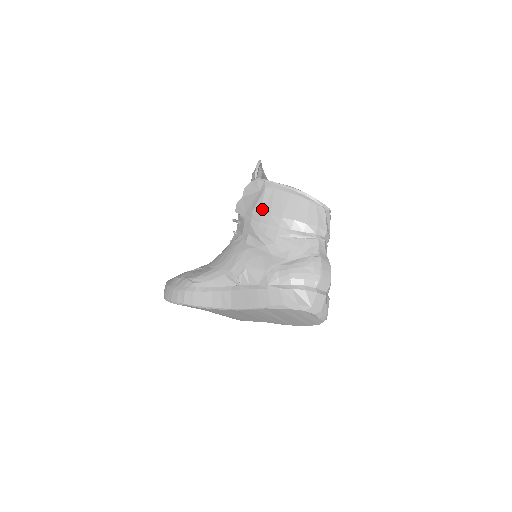
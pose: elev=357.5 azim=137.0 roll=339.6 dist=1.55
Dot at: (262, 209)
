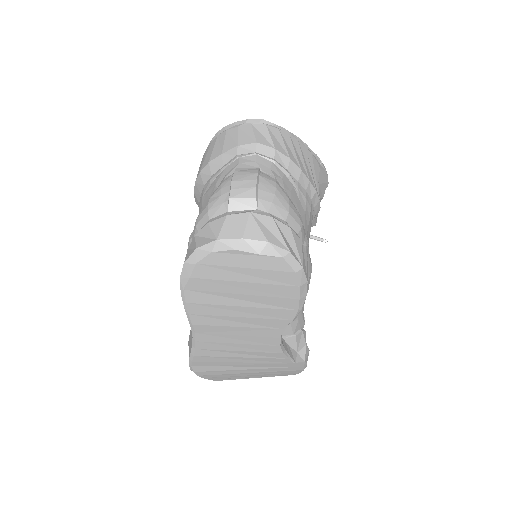
Dot at: occluded
